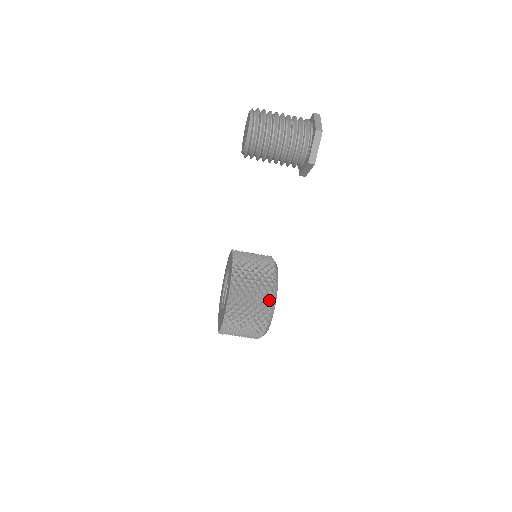
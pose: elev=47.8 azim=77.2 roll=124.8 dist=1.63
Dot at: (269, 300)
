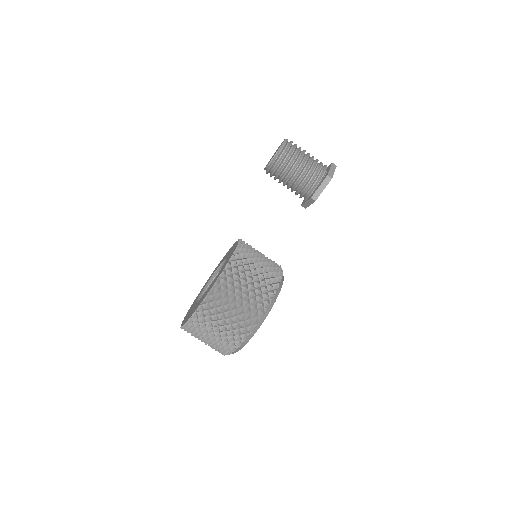
Dot at: (279, 271)
